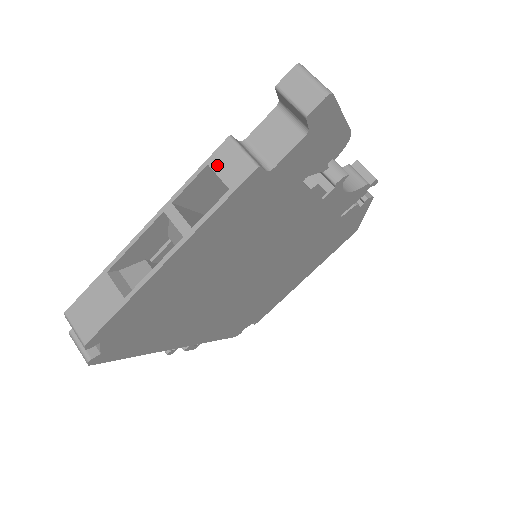
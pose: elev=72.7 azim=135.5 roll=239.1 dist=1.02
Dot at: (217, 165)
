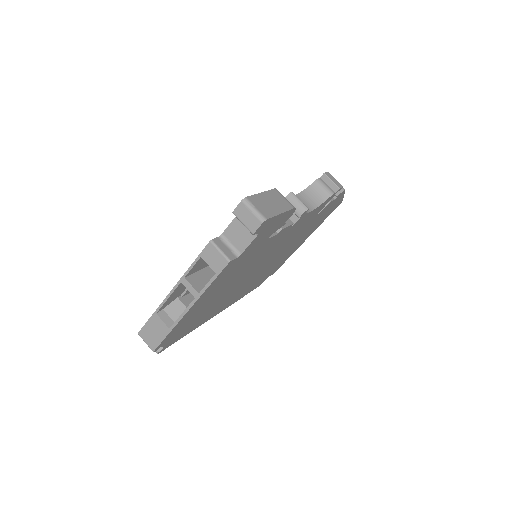
Dot at: (206, 258)
